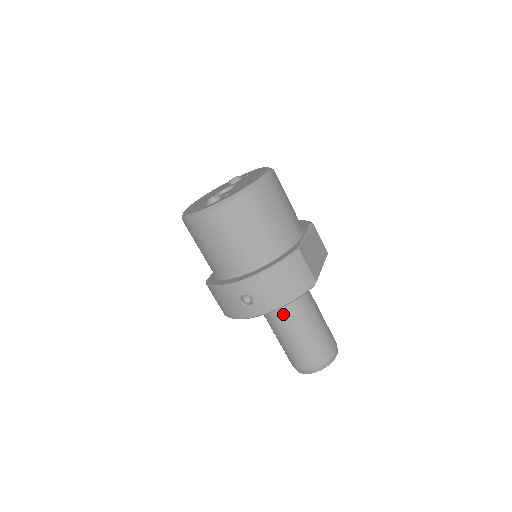
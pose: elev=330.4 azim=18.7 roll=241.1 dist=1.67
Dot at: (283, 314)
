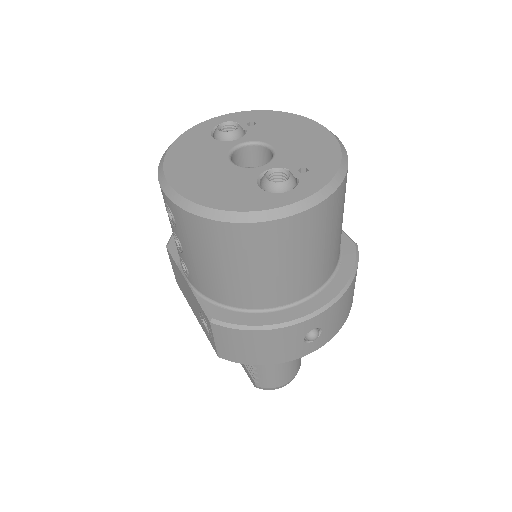
Dot at: occluded
